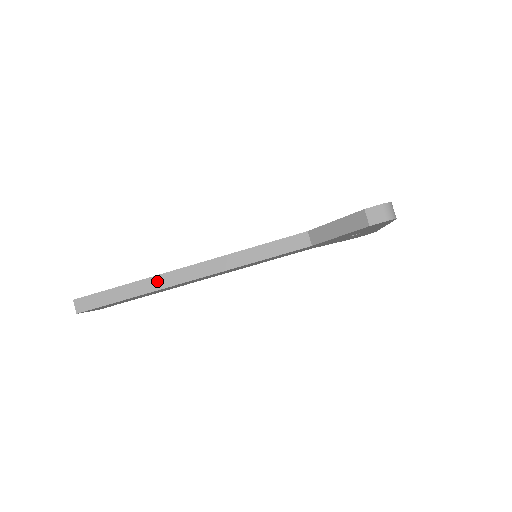
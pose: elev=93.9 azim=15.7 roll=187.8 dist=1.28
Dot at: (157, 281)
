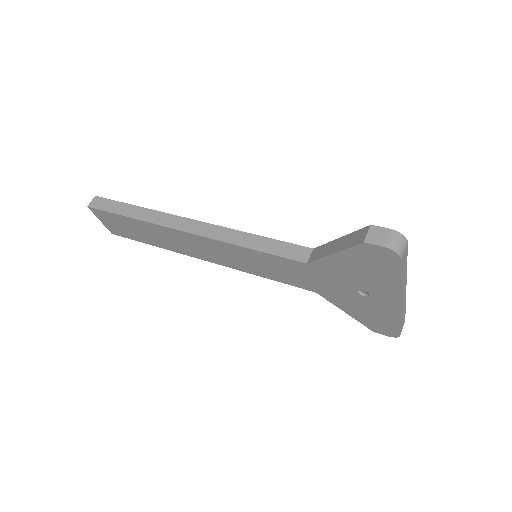
Dot at: (160, 216)
